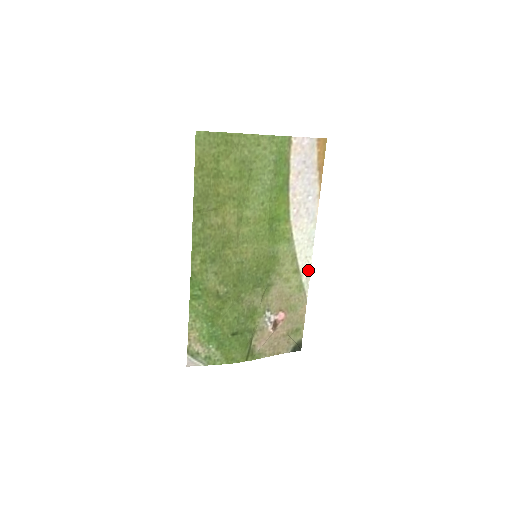
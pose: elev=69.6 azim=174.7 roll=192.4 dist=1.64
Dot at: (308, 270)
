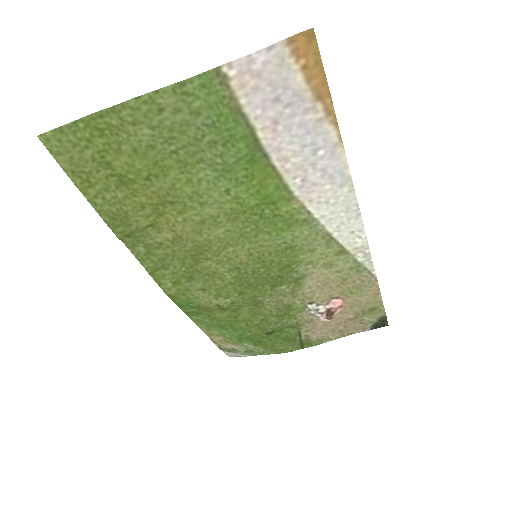
Dot at: (363, 246)
